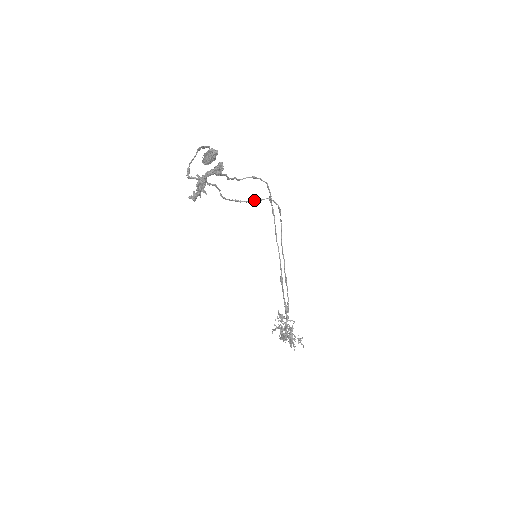
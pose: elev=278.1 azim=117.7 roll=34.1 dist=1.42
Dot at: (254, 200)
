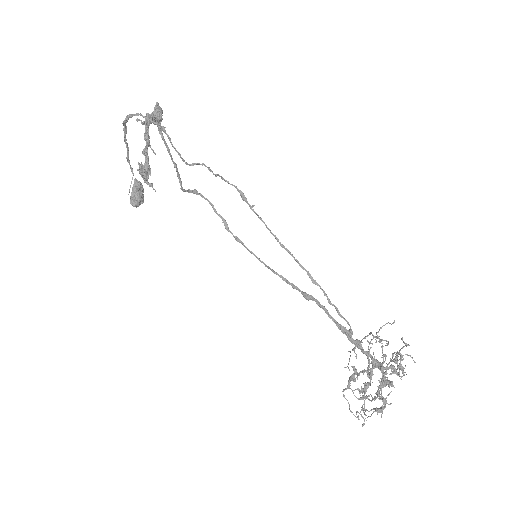
Dot at: (211, 170)
